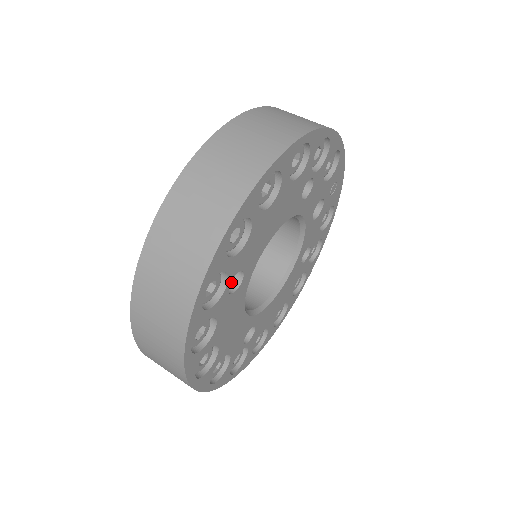
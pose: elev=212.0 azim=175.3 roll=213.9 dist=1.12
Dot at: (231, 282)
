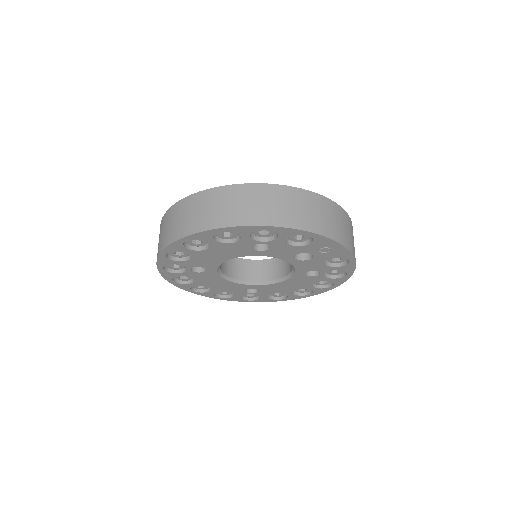
Dot at: occluded
